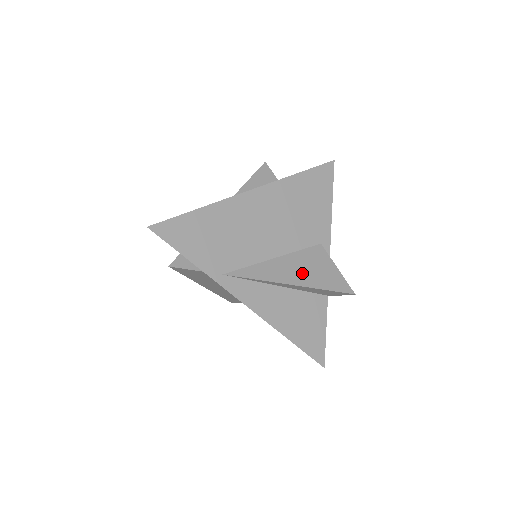
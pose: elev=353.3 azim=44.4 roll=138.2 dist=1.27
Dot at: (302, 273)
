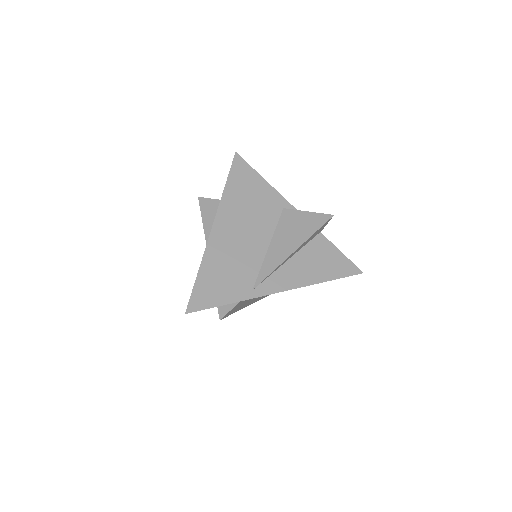
Dot at: (292, 238)
